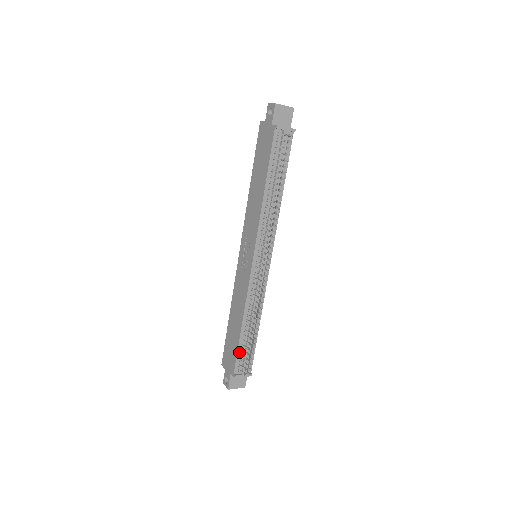
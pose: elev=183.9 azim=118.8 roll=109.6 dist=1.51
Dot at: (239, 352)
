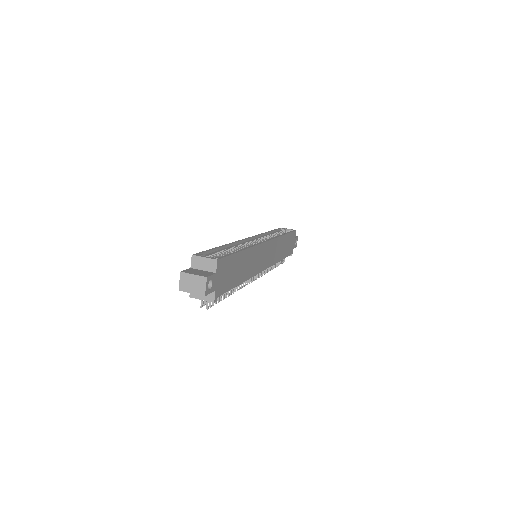
Dot at: occluded
